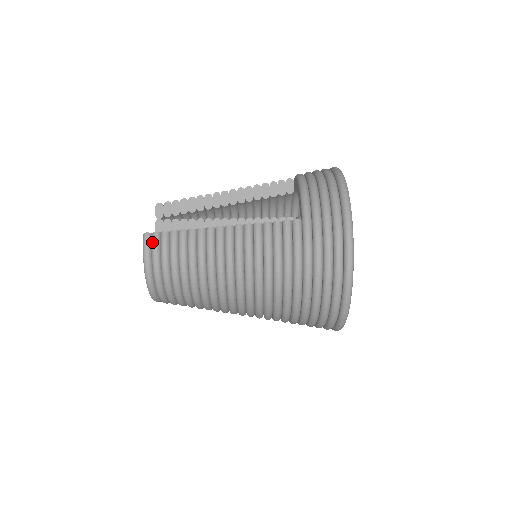
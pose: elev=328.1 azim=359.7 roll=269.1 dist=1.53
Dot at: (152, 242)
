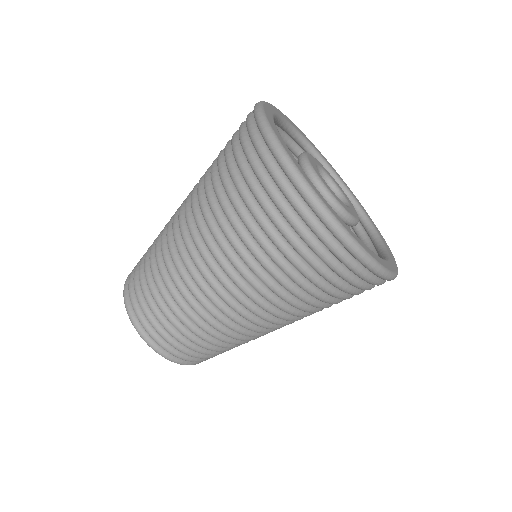
Dot at: occluded
